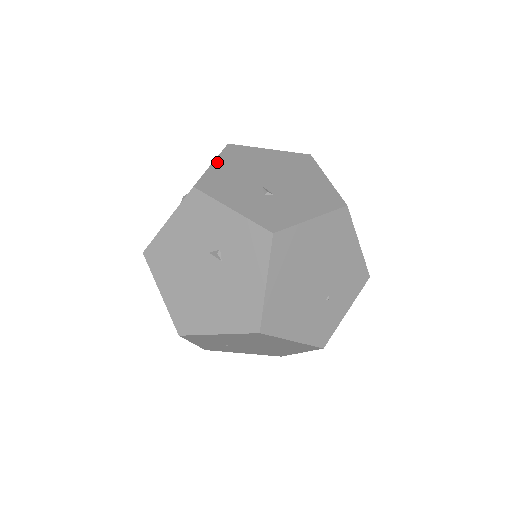
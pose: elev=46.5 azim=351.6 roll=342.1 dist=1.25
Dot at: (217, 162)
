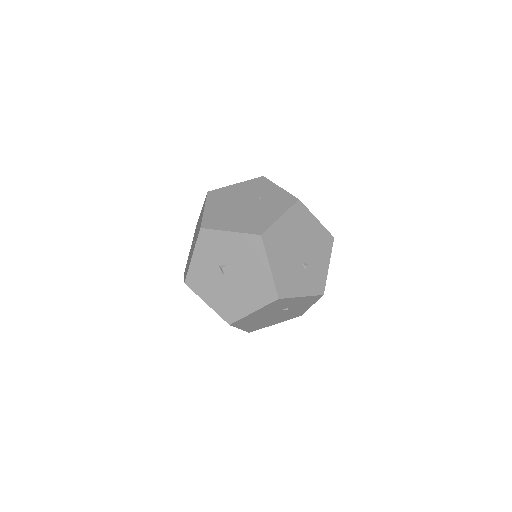
Dot at: (271, 263)
